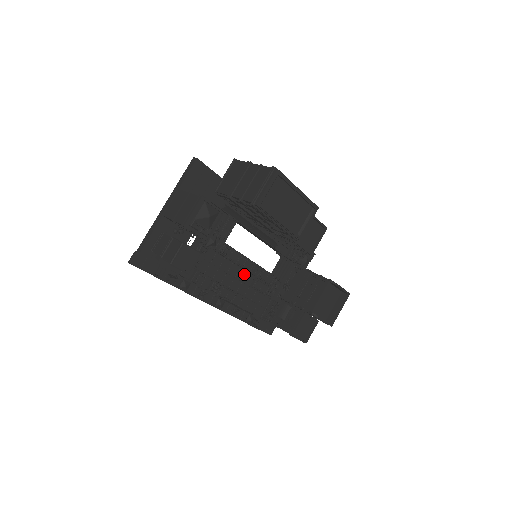
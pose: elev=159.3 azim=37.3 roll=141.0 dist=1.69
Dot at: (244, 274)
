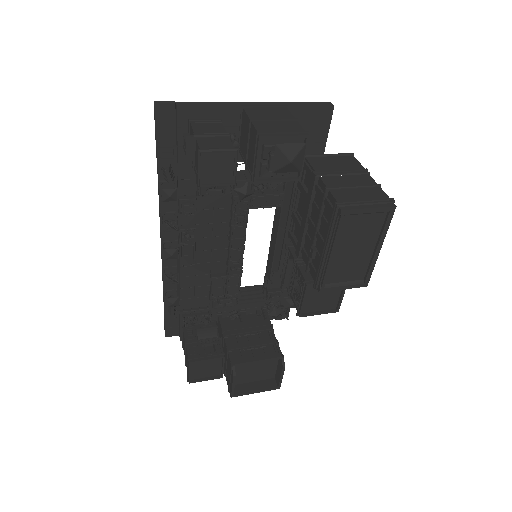
Dot at: (222, 258)
